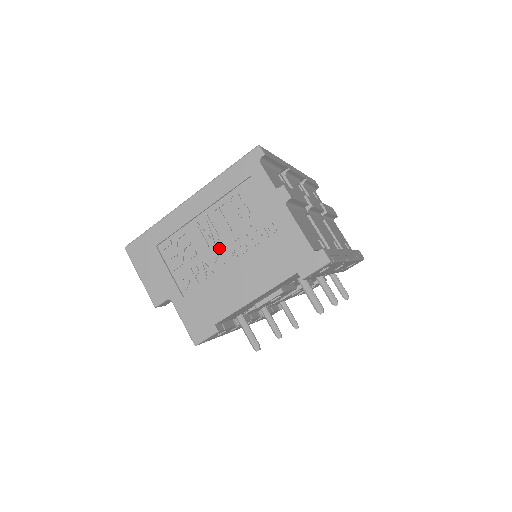
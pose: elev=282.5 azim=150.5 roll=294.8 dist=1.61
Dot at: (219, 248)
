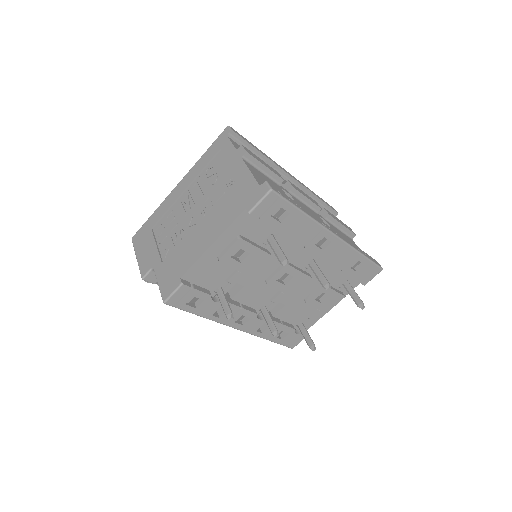
Dot at: (193, 213)
